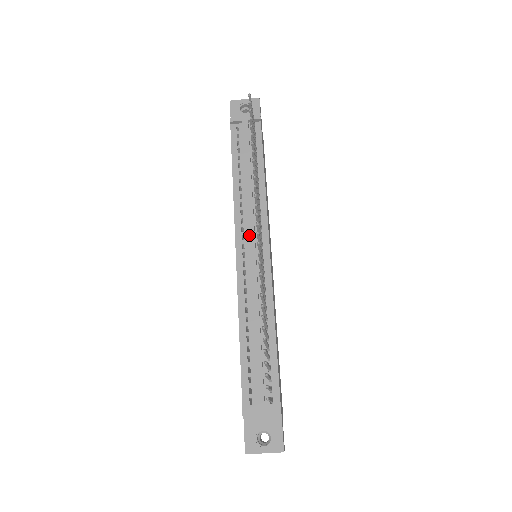
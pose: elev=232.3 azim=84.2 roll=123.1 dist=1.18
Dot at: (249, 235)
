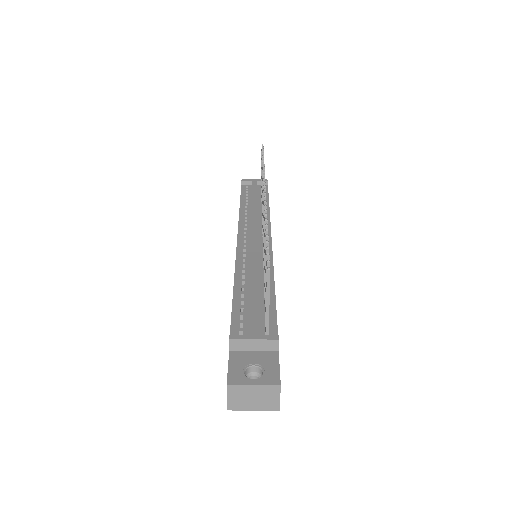
Dot at: (252, 229)
